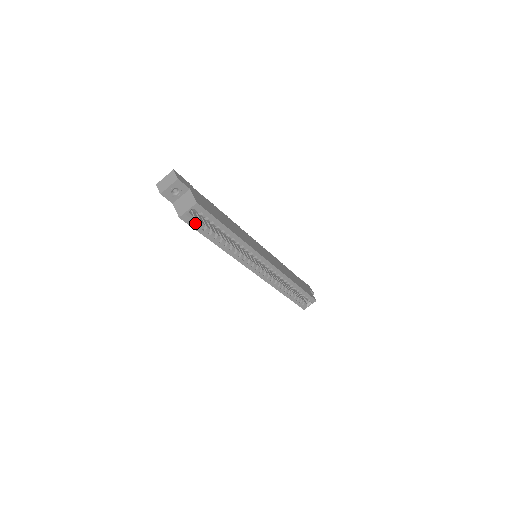
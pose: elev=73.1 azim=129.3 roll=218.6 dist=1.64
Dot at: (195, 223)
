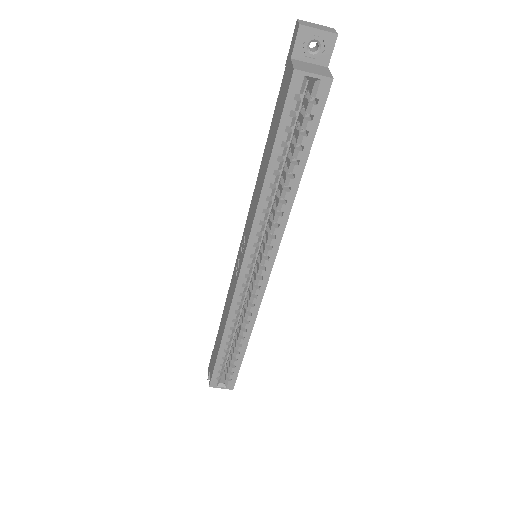
Dot at: (294, 105)
